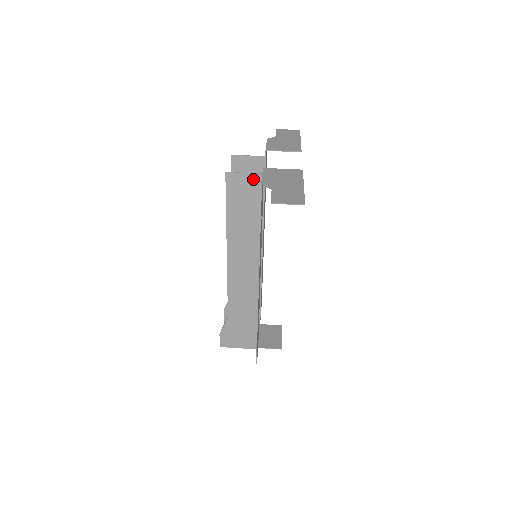
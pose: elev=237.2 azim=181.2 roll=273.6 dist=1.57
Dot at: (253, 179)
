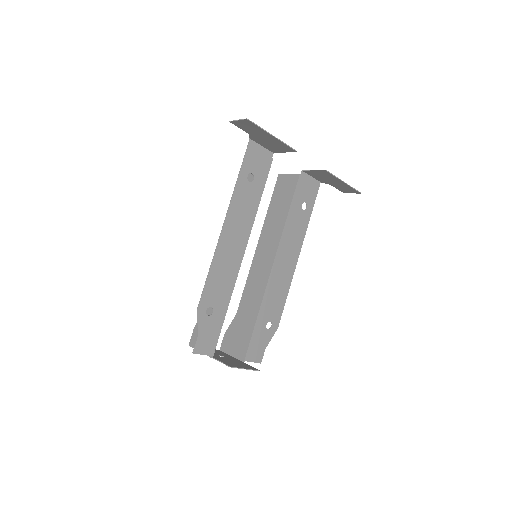
Dot at: occluded
